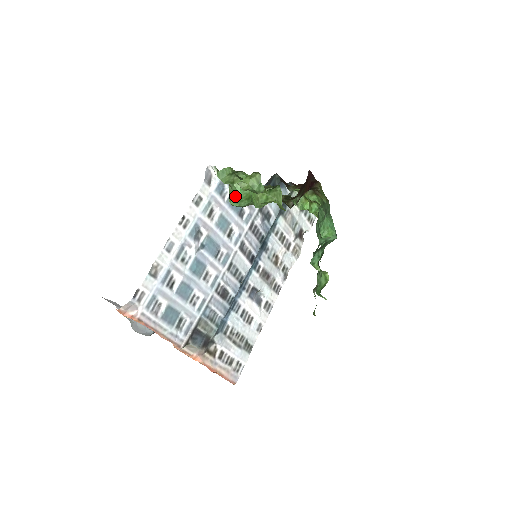
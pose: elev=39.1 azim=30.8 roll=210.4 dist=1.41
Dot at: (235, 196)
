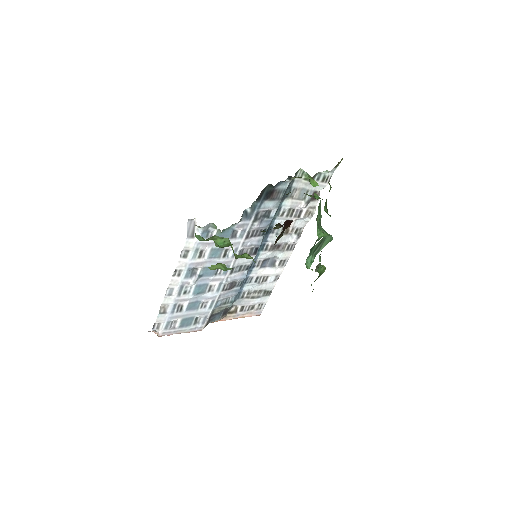
Dot at: (218, 245)
